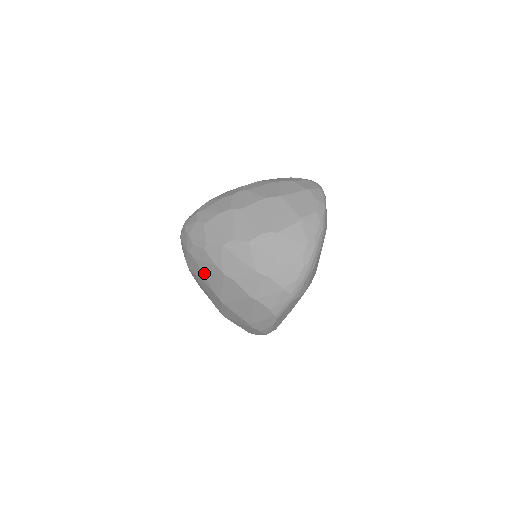
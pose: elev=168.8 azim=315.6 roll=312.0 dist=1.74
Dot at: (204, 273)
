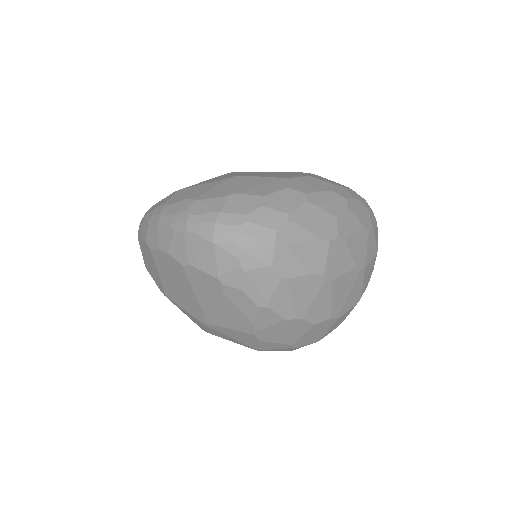
Dot at: (218, 307)
